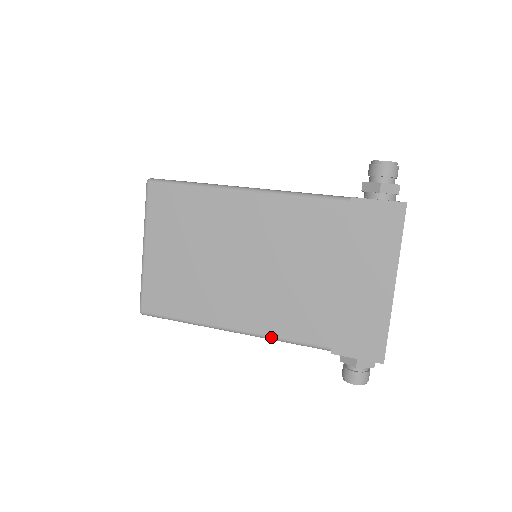
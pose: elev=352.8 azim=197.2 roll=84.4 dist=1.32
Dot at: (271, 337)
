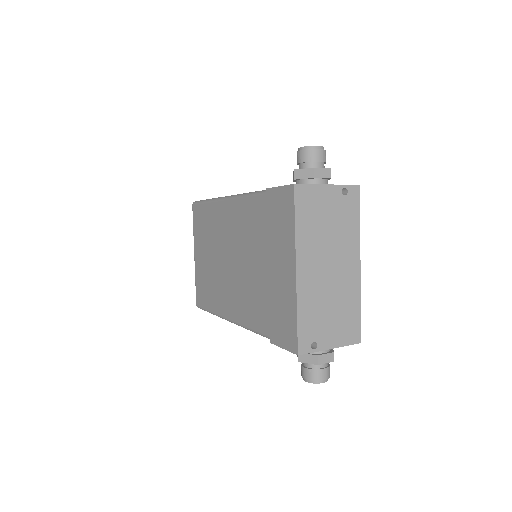
Dot at: (243, 326)
